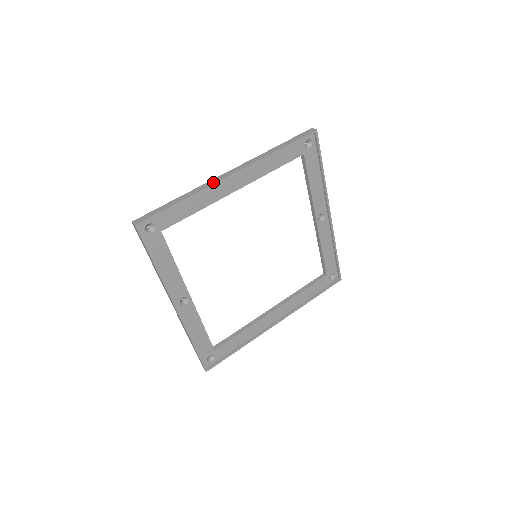
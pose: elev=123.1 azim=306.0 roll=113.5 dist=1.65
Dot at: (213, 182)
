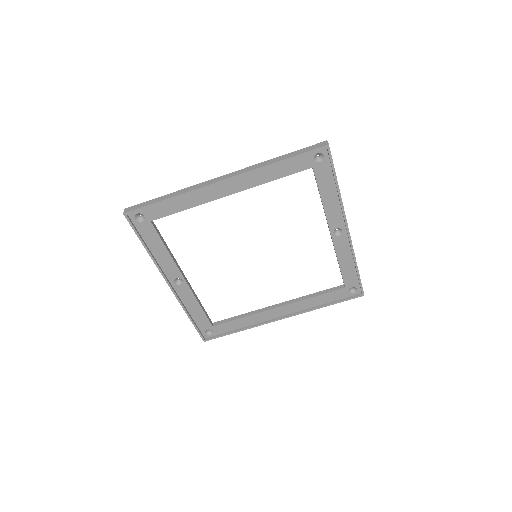
Dot at: (202, 185)
